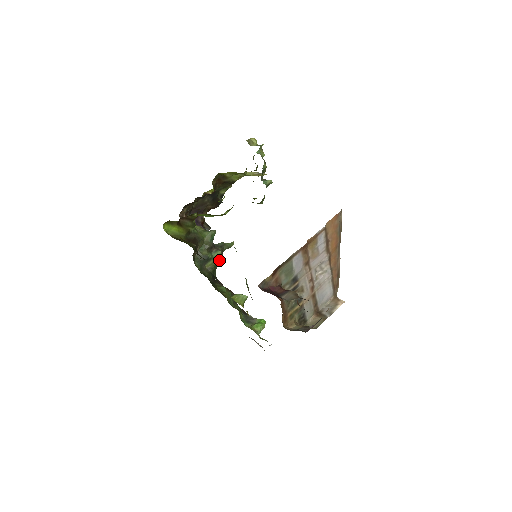
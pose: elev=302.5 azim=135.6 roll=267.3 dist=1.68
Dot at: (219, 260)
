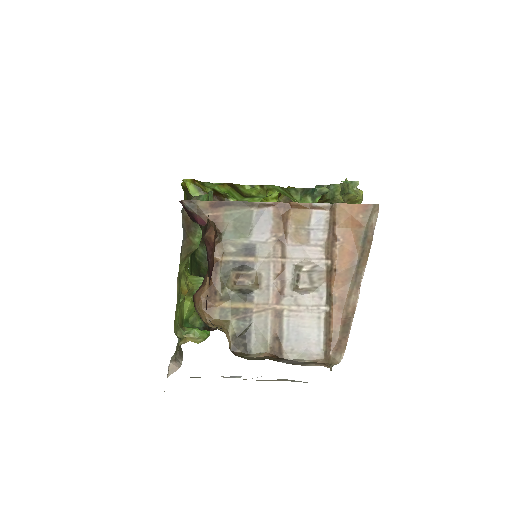
Dot at: occluded
